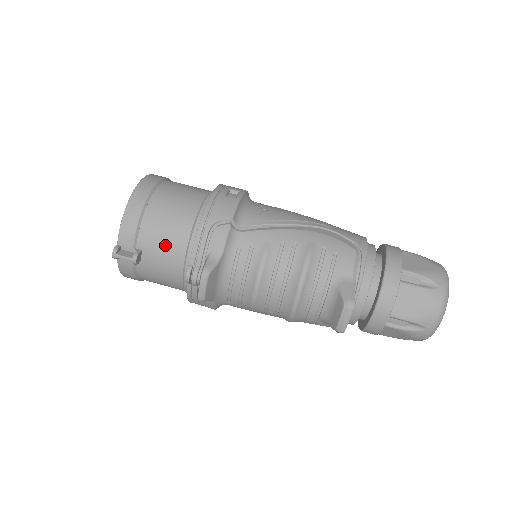
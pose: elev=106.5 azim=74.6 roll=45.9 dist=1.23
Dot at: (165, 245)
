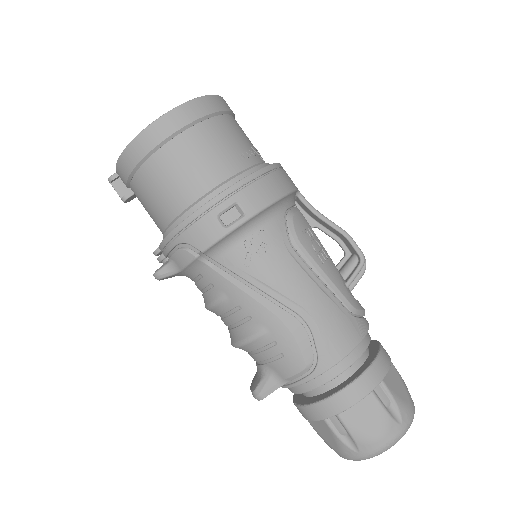
Dot at: (149, 211)
